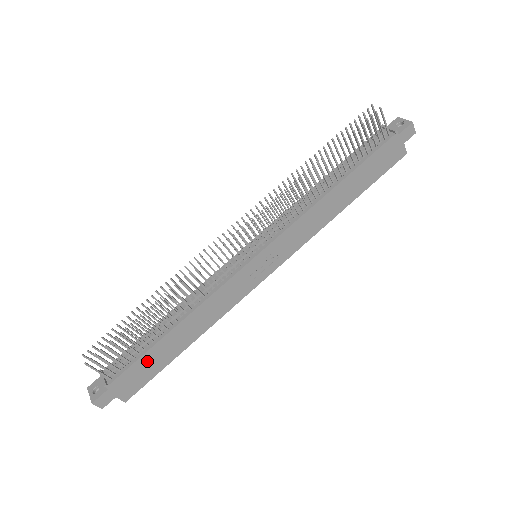
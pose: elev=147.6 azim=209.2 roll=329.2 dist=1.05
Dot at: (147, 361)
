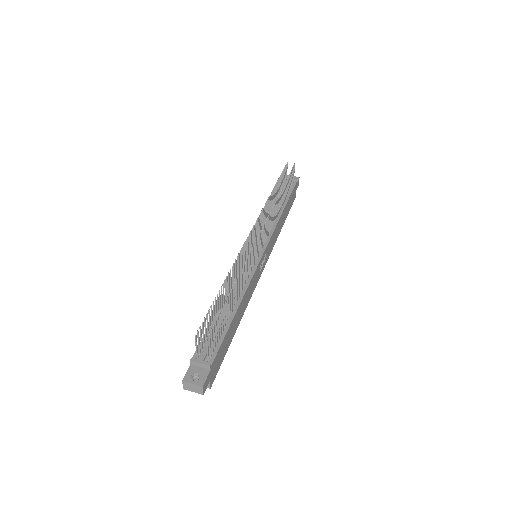
Dot at: (225, 341)
